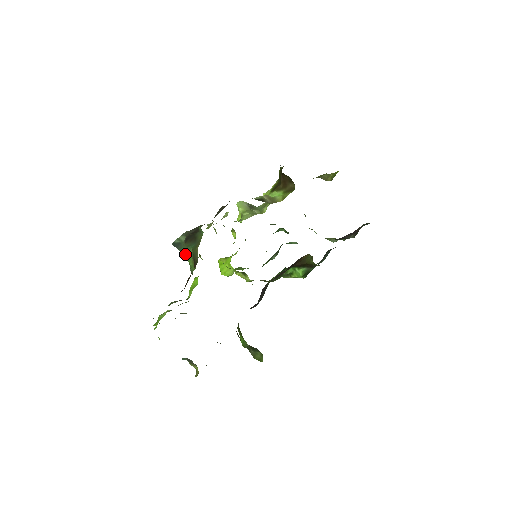
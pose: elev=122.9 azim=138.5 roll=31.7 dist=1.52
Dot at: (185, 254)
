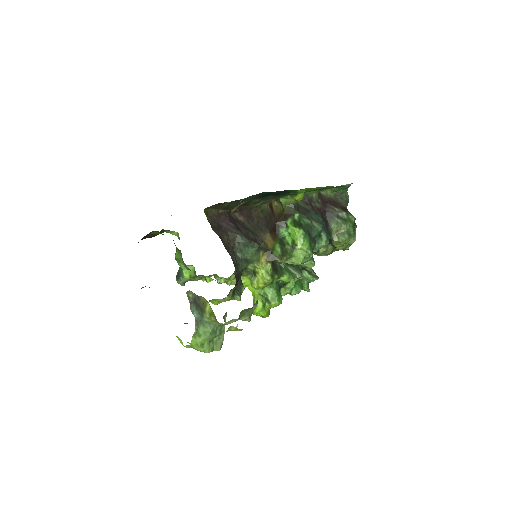
Dot at: (175, 257)
